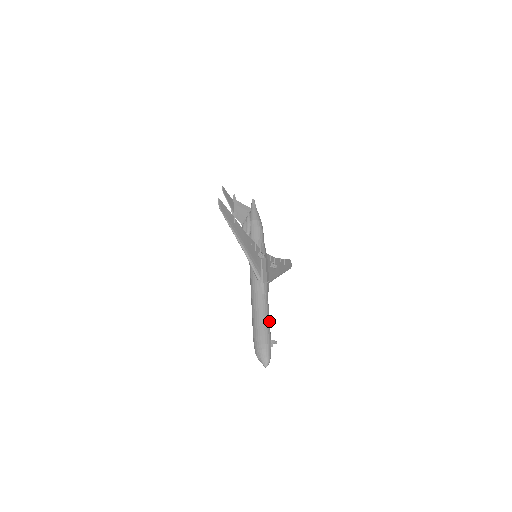
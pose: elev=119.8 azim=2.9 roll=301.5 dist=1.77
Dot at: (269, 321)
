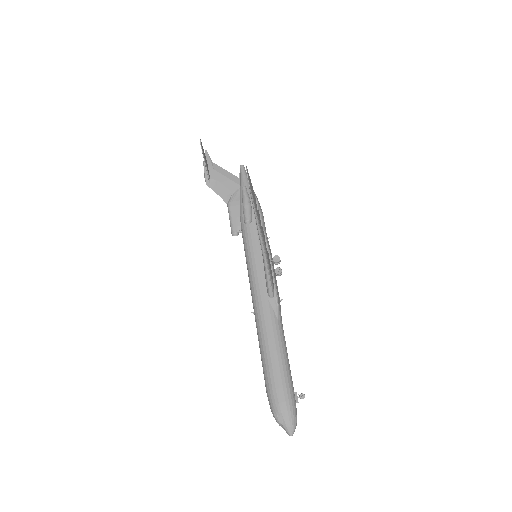
Dot at: (288, 362)
